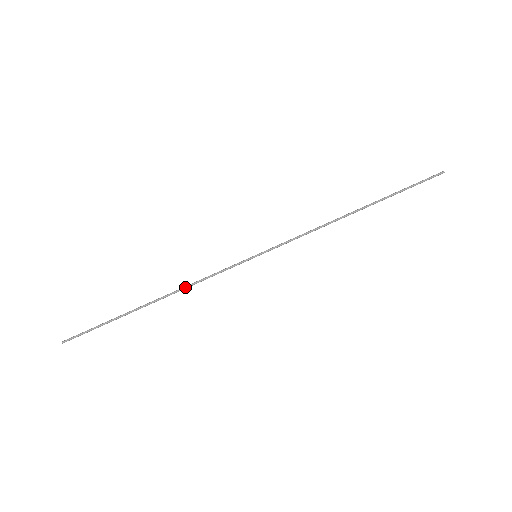
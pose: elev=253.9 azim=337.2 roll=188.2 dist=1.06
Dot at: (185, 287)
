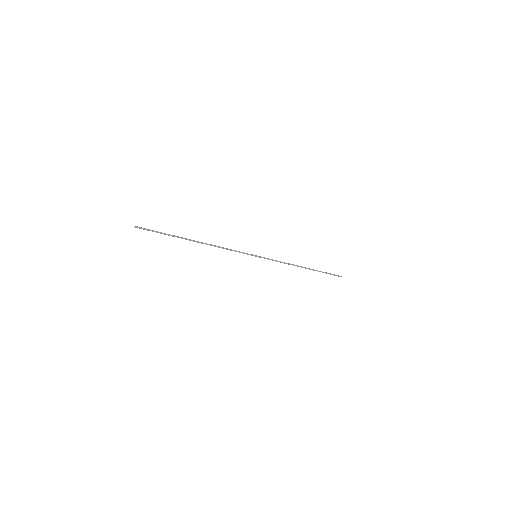
Dot at: (217, 246)
